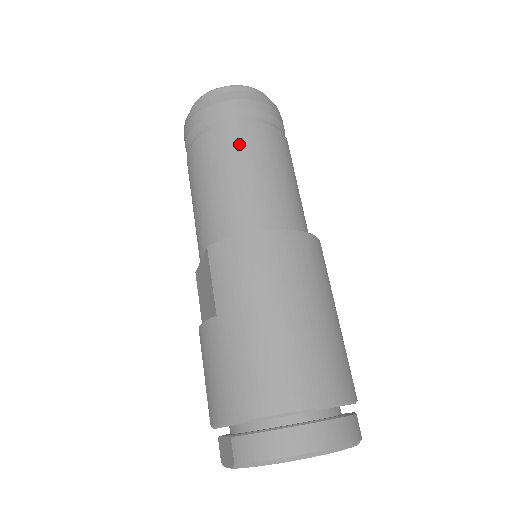
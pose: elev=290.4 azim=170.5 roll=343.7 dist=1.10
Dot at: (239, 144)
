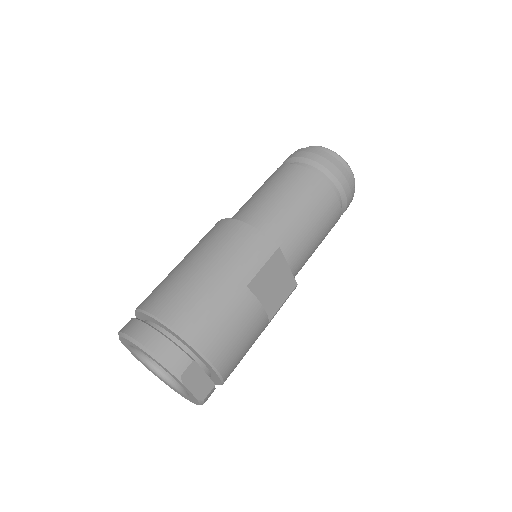
Dot at: (274, 176)
